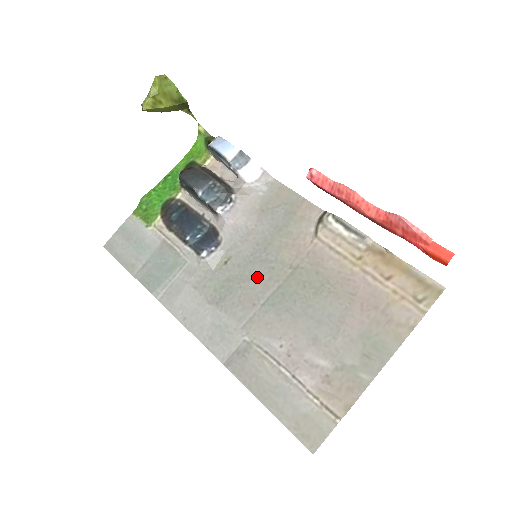
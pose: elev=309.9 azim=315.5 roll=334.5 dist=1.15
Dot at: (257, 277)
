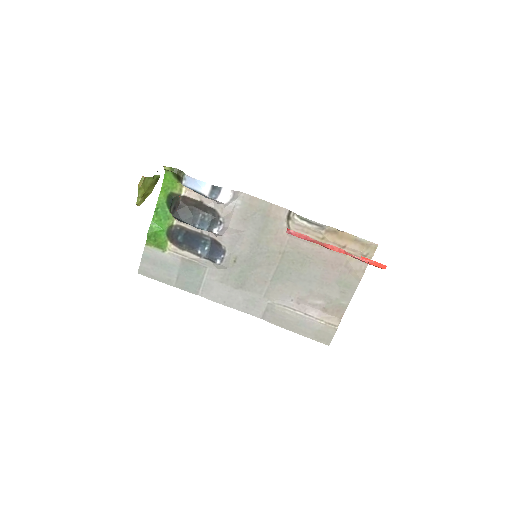
Dot at: (260, 265)
